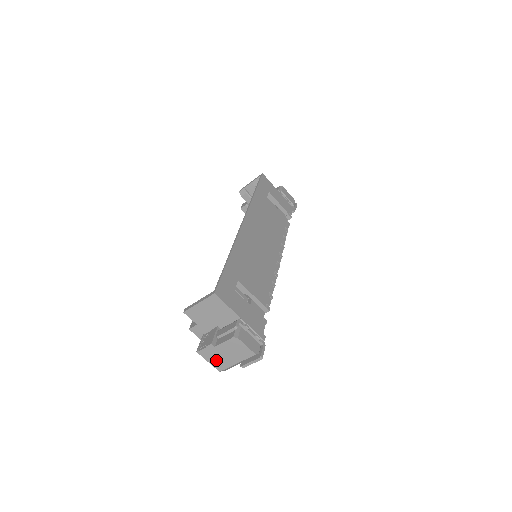
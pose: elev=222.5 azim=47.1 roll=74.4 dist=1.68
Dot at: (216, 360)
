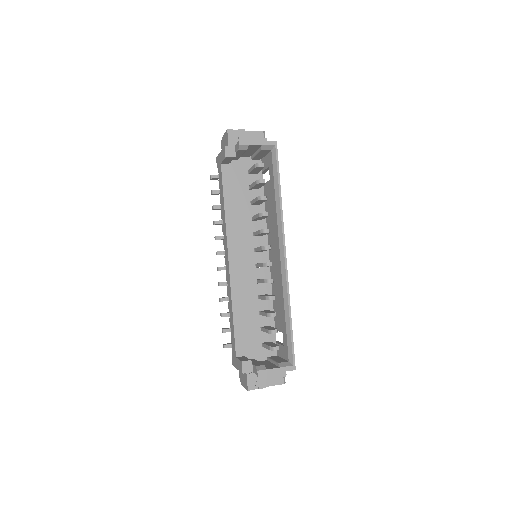
Dot at: occluded
